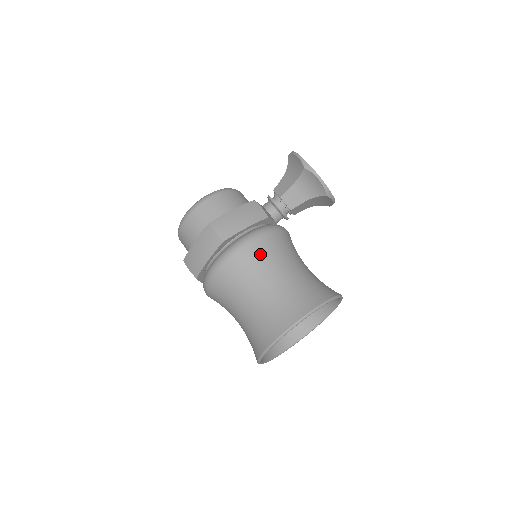
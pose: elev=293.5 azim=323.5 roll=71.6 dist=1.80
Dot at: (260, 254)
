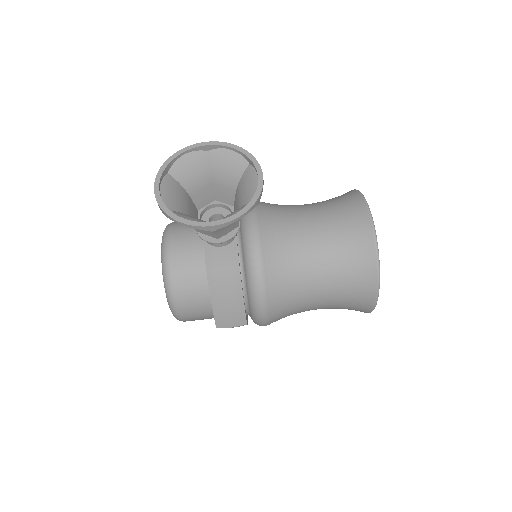
Dot at: (283, 299)
